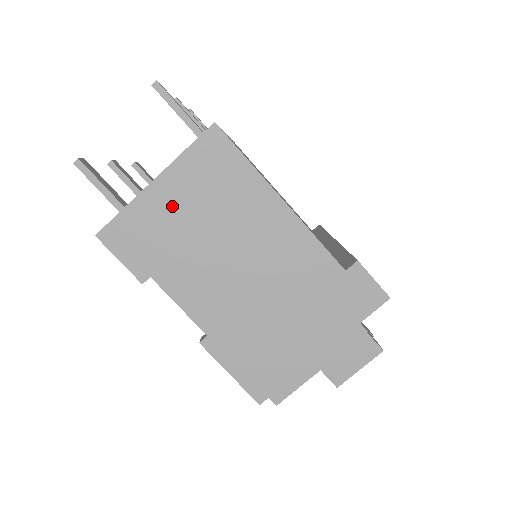
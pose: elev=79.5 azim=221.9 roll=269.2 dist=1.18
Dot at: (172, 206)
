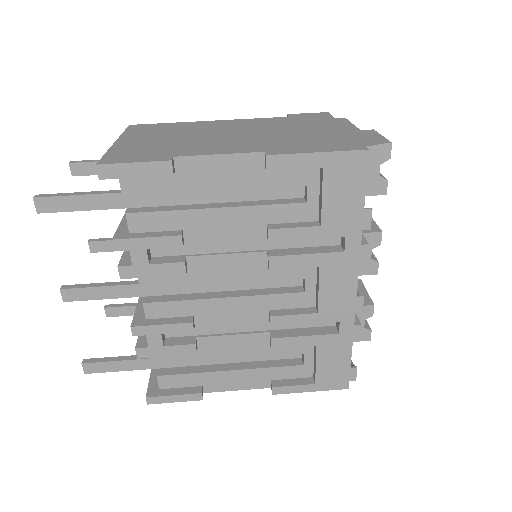
Dot at: (144, 141)
